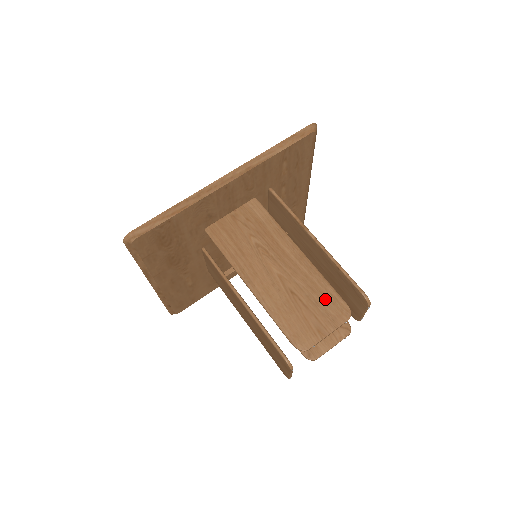
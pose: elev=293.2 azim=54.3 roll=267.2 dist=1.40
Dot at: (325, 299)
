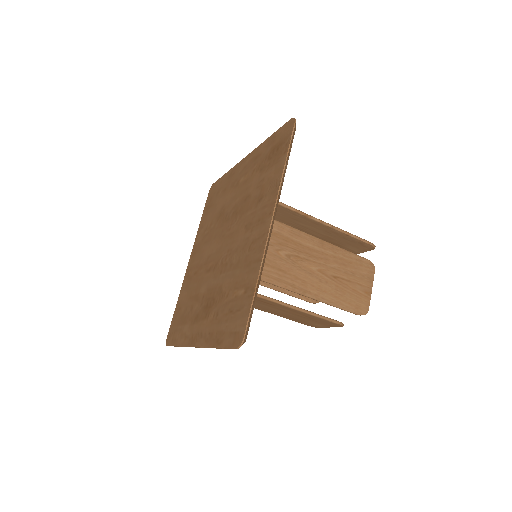
Dot at: (355, 266)
